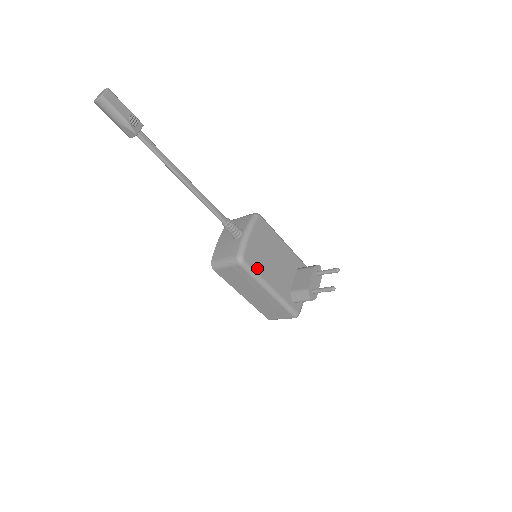
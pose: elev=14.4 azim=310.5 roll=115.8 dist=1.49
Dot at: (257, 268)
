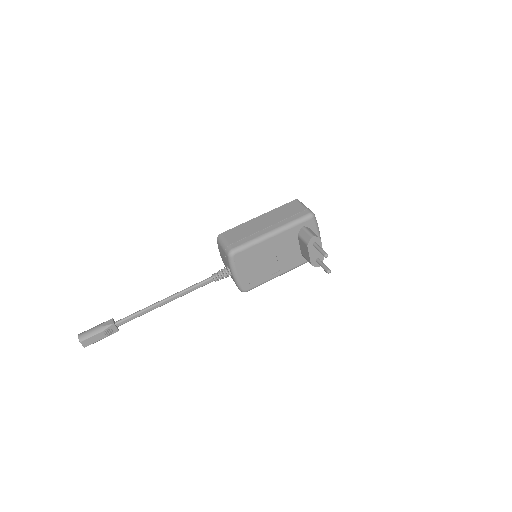
Dot at: (260, 281)
